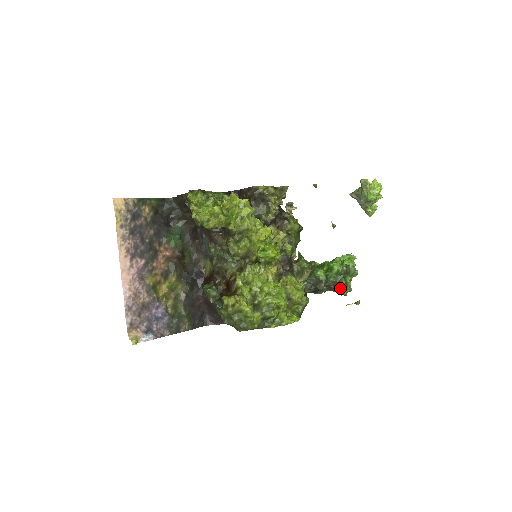
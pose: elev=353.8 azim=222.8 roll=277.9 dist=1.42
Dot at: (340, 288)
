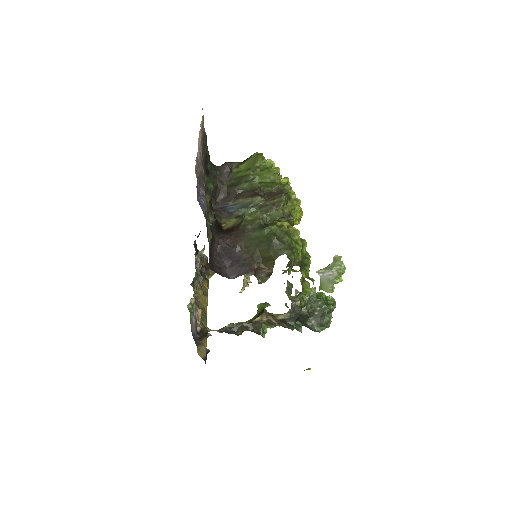
Dot at: (326, 313)
